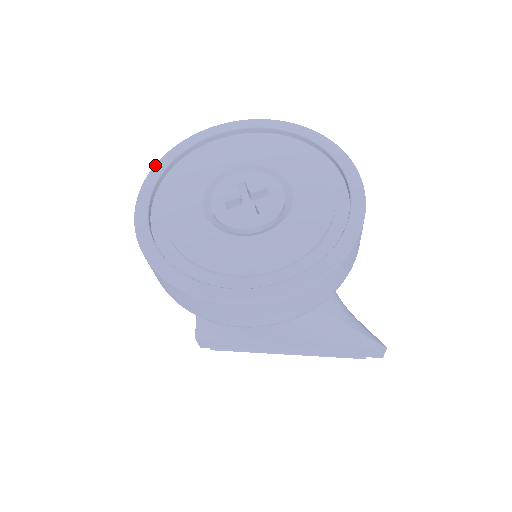
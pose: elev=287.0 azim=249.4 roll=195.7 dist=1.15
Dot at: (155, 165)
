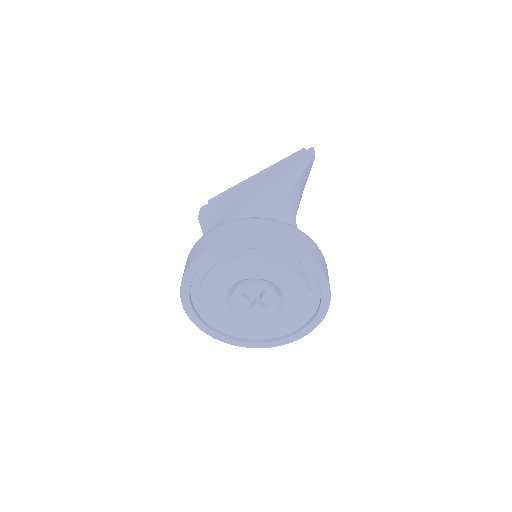
Dot at: (241, 242)
